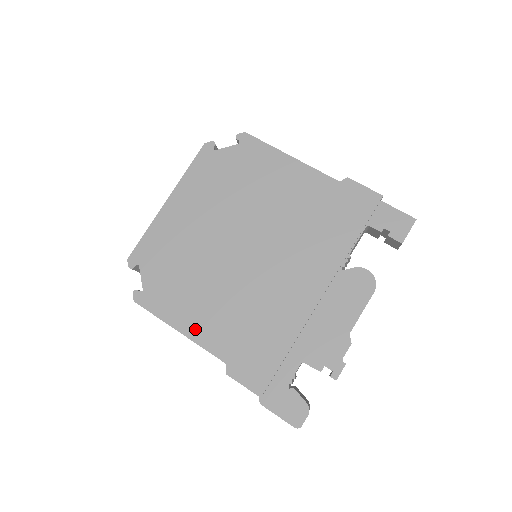
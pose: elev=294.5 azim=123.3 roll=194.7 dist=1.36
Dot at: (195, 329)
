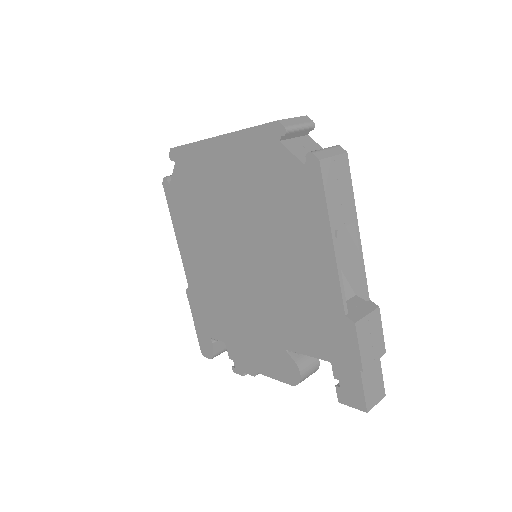
Dot at: (184, 248)
